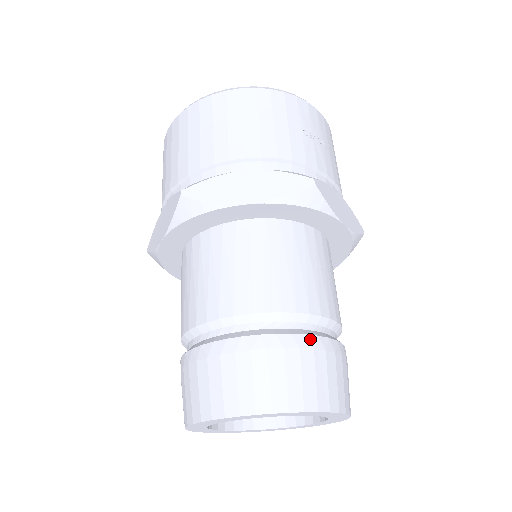
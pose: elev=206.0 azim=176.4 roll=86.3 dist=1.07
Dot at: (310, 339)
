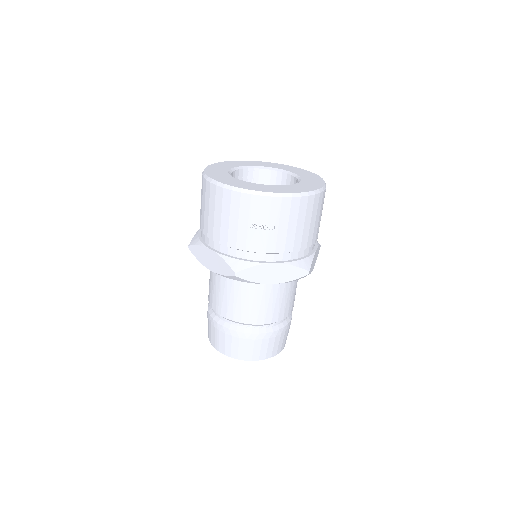
Dot at: (238, 333)
